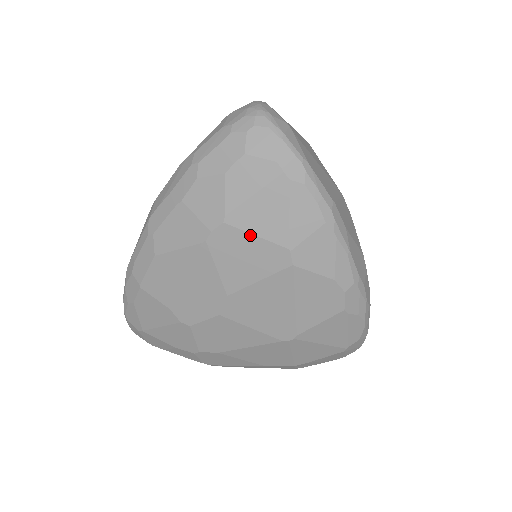
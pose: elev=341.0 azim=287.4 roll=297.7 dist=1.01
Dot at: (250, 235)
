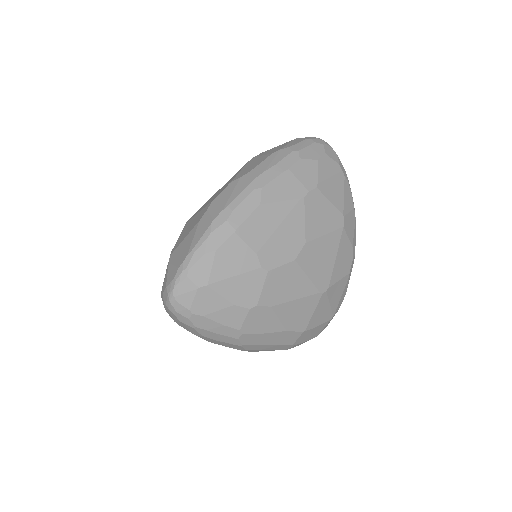
Dot at: (328, 200)
